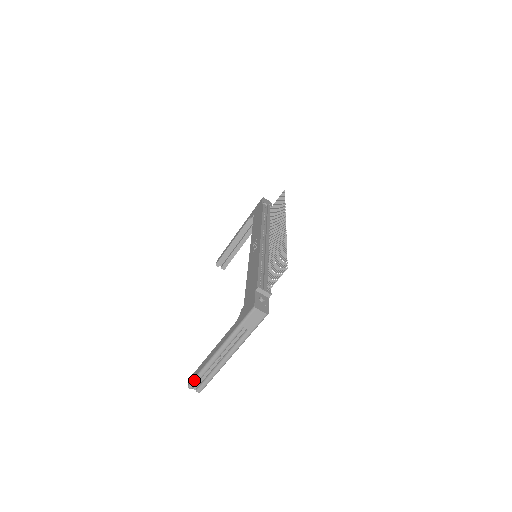
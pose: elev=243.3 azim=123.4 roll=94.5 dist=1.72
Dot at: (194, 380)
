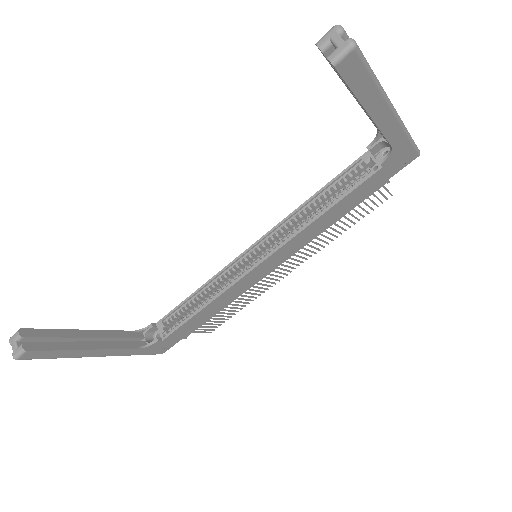
Dot at: occluded
